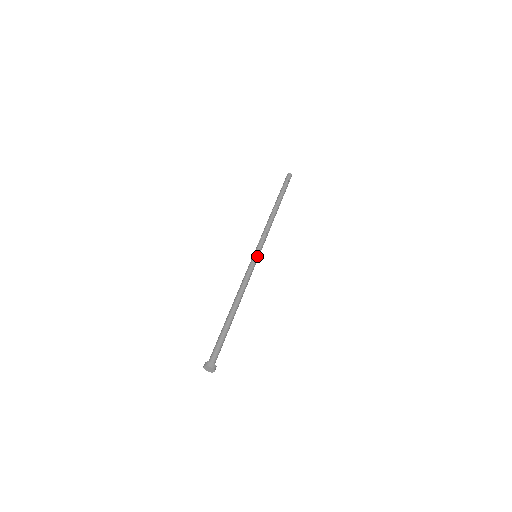
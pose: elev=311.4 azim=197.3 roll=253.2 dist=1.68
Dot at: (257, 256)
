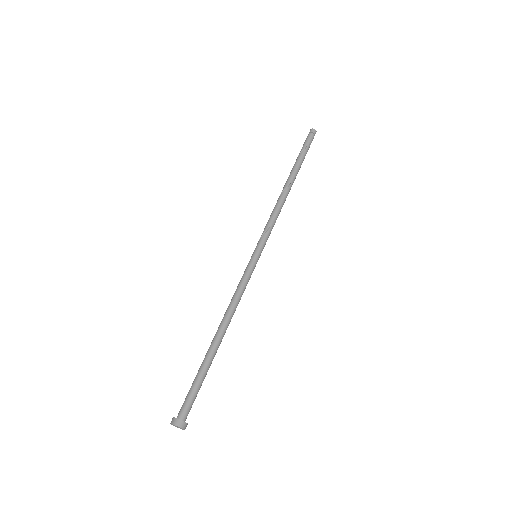
Dot at: occluded
